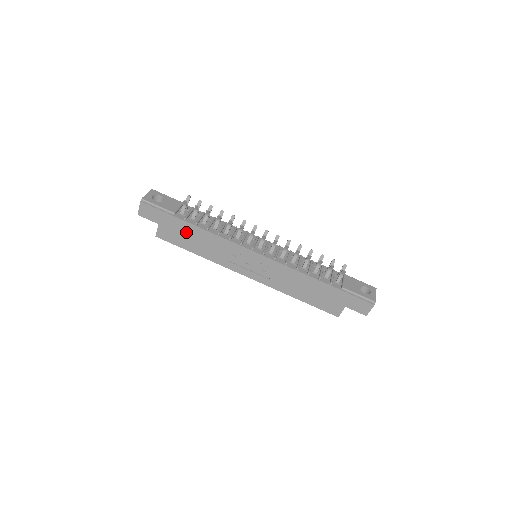
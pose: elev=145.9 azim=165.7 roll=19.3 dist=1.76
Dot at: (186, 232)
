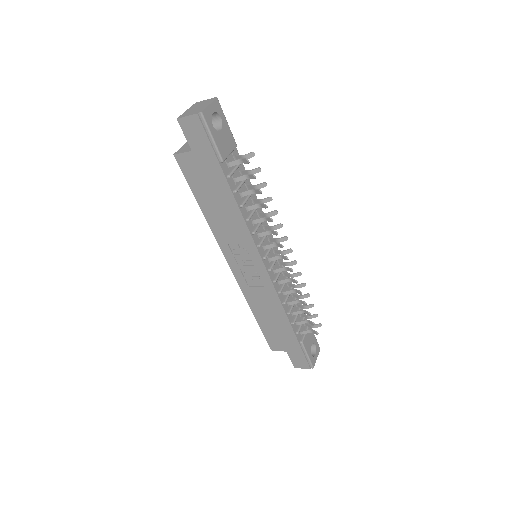
Dot at: (215, 187)
